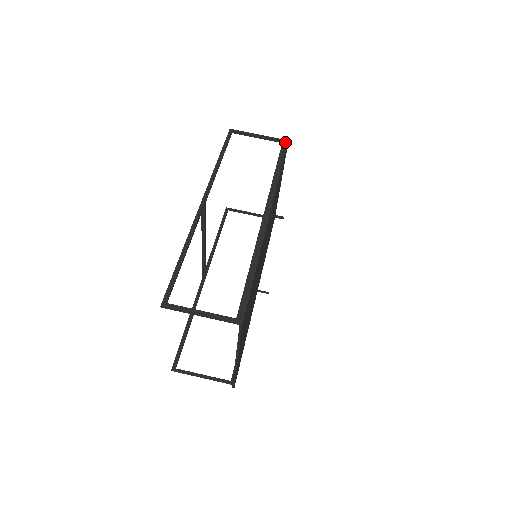
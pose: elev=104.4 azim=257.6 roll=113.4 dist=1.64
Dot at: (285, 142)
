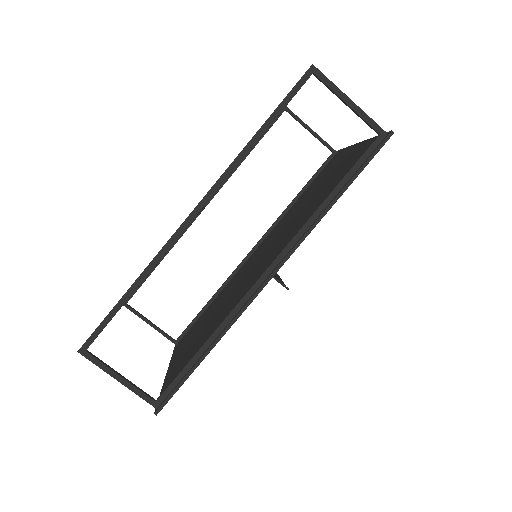
Dot at: (382, 138)
